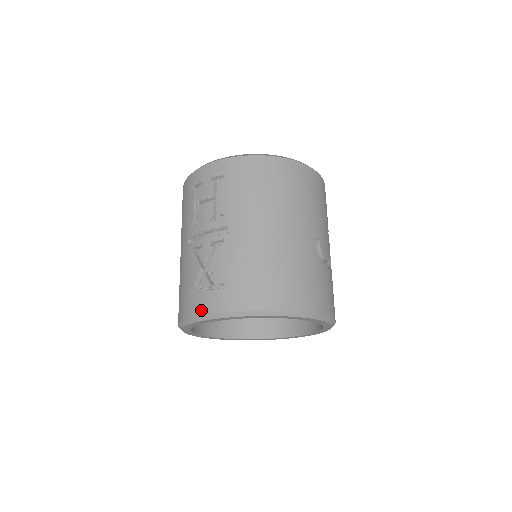
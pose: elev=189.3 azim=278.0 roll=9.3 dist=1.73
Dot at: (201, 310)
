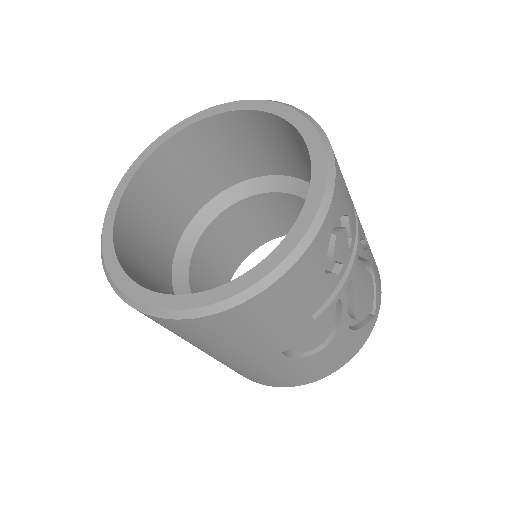
Dot at: occluded
